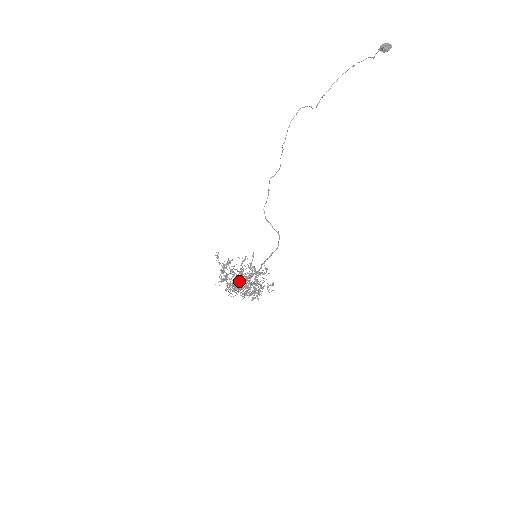
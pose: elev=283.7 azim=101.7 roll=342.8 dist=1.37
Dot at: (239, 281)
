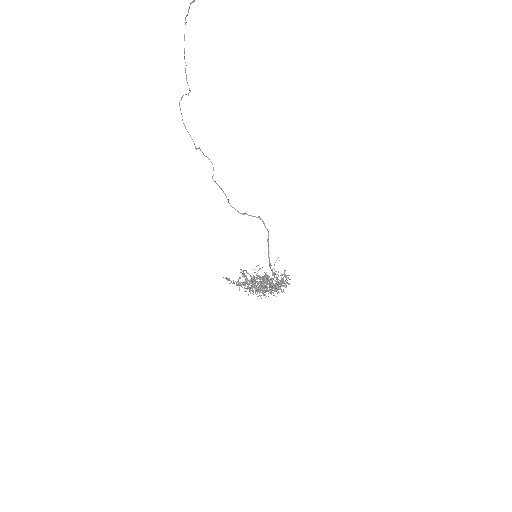
Dot at: occluded
